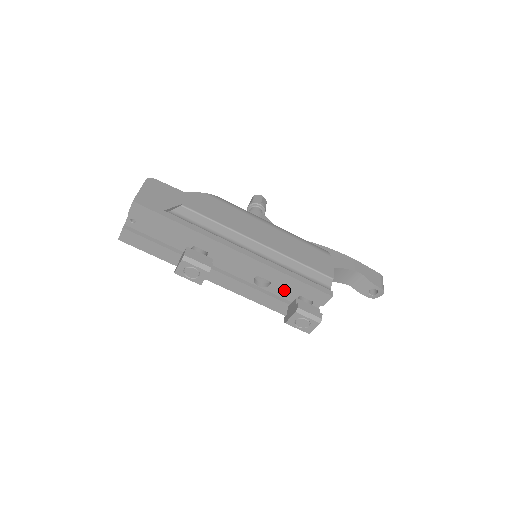
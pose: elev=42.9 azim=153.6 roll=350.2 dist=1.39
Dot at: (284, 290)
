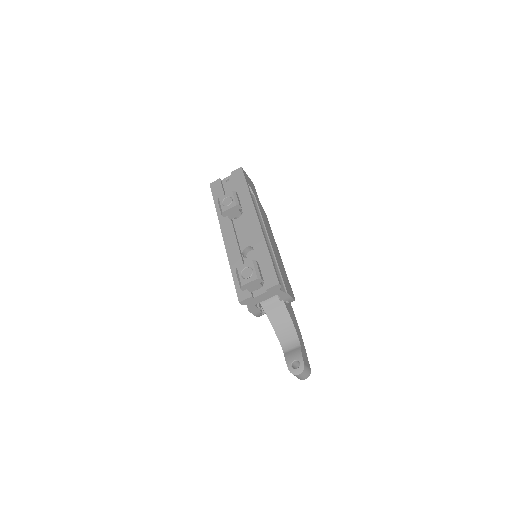
Dot at: occluded
